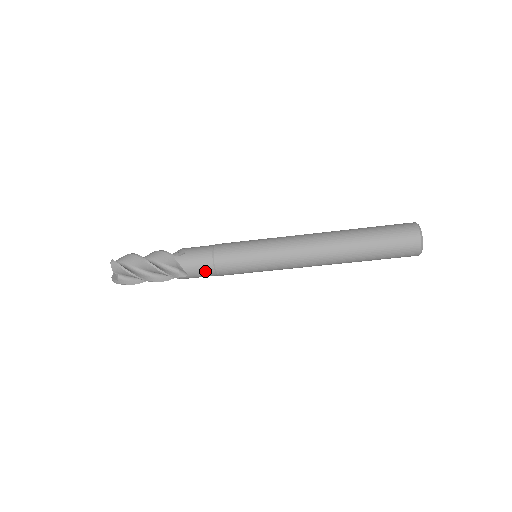
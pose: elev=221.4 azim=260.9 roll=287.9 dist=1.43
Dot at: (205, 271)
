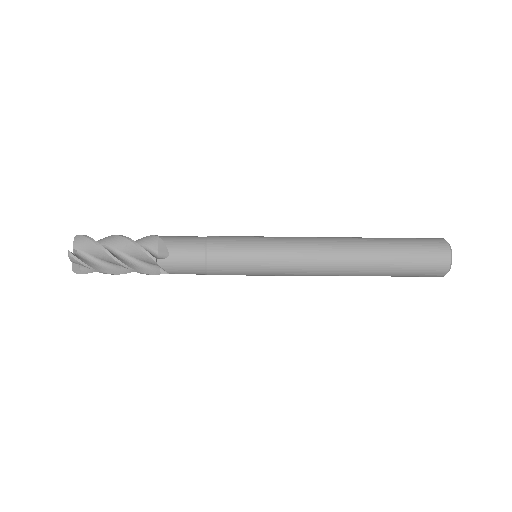
Dot at: occluded
